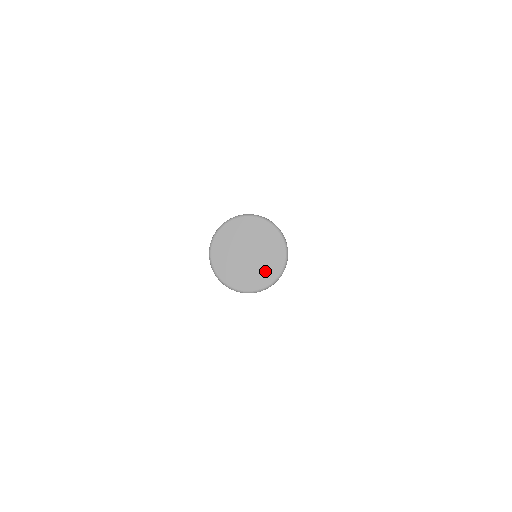
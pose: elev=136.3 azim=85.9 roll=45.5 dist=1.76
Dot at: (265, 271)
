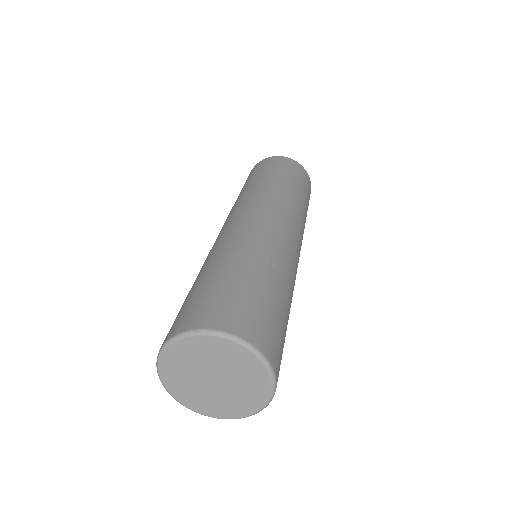
Dot at: (235, 404)
